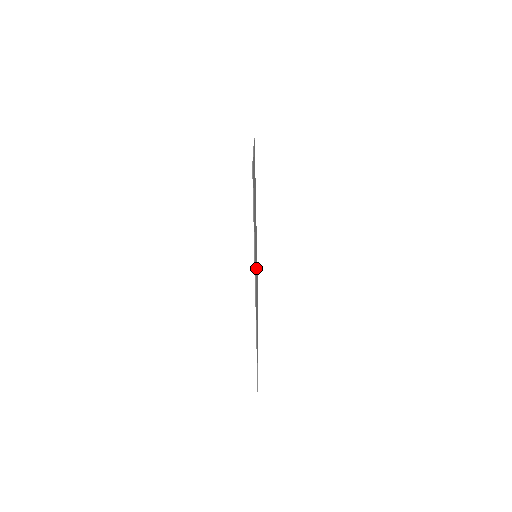
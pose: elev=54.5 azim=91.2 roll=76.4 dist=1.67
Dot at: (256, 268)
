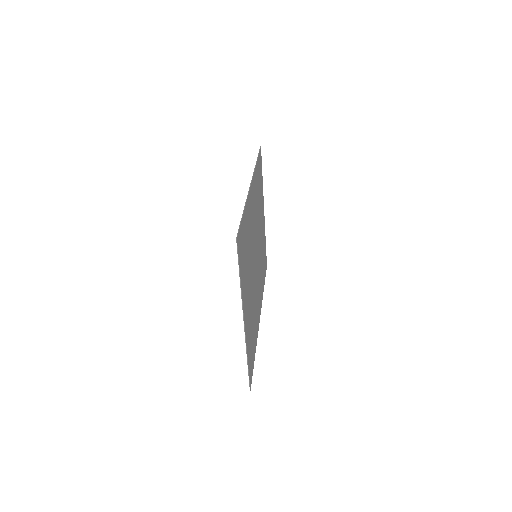
Dot at: (257, 255)
